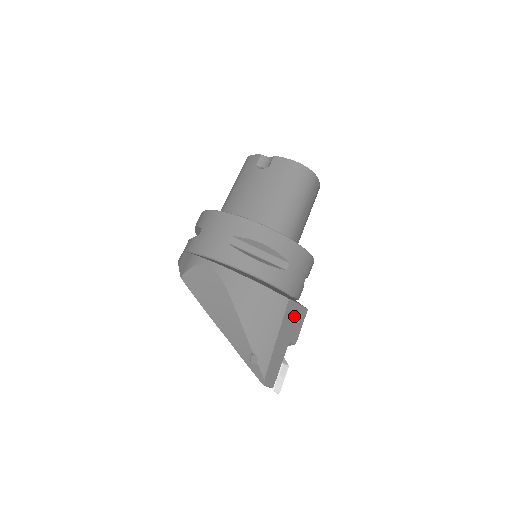
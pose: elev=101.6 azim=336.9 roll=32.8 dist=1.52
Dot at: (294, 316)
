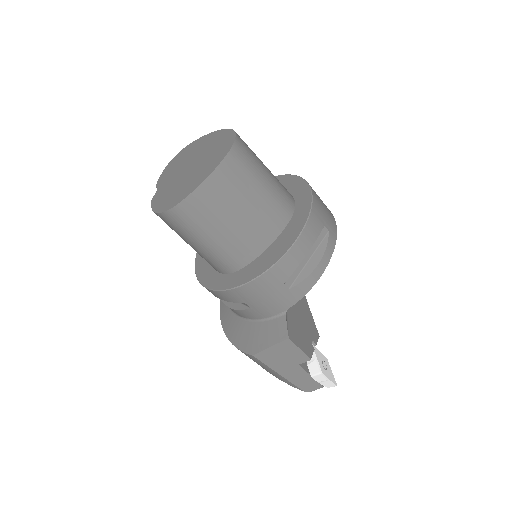
Dot at: (278, 354)
